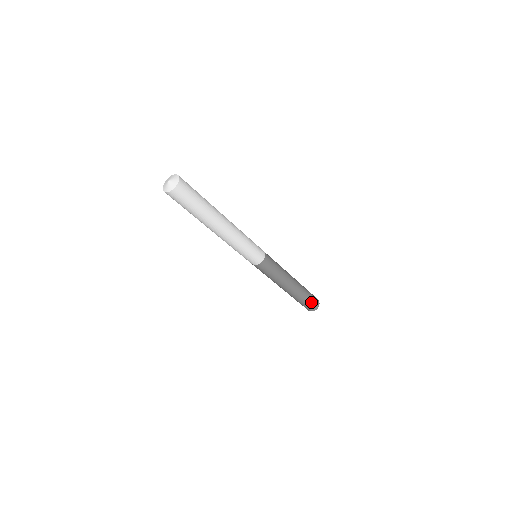
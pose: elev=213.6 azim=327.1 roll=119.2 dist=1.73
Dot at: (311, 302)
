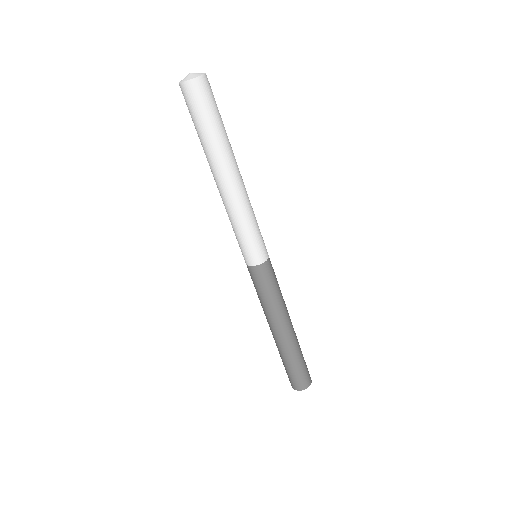
Dot at: (306, 367)
